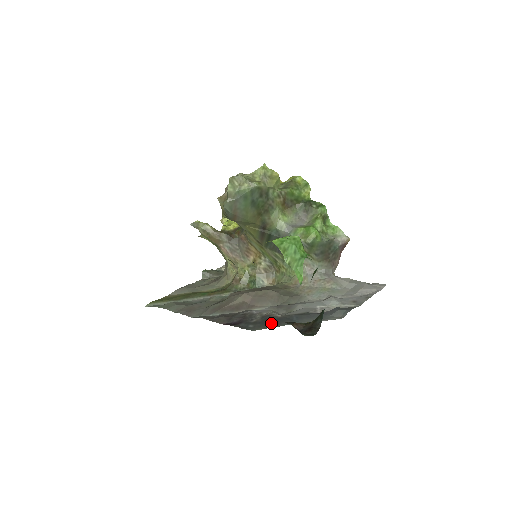
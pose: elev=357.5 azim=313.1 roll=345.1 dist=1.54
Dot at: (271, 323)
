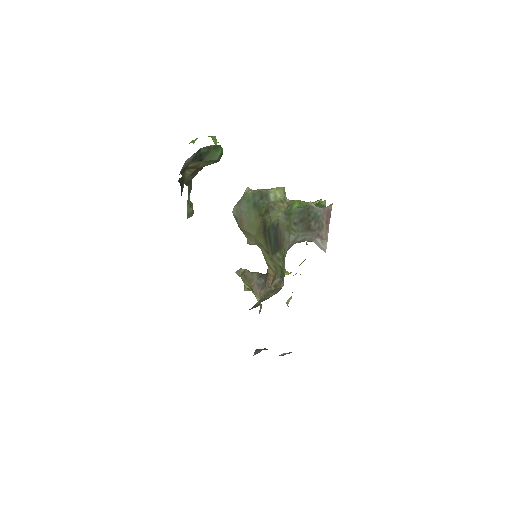
Dot at: occluded
